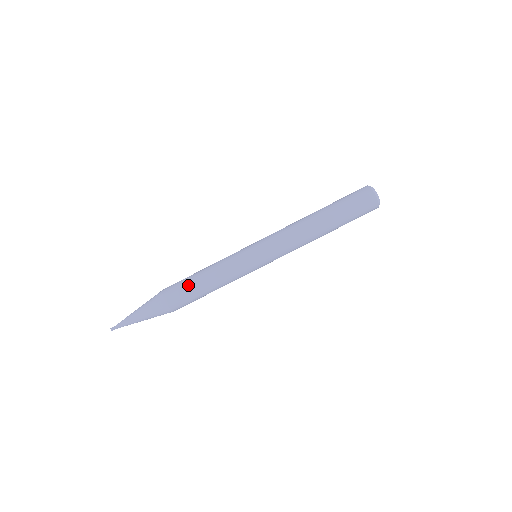
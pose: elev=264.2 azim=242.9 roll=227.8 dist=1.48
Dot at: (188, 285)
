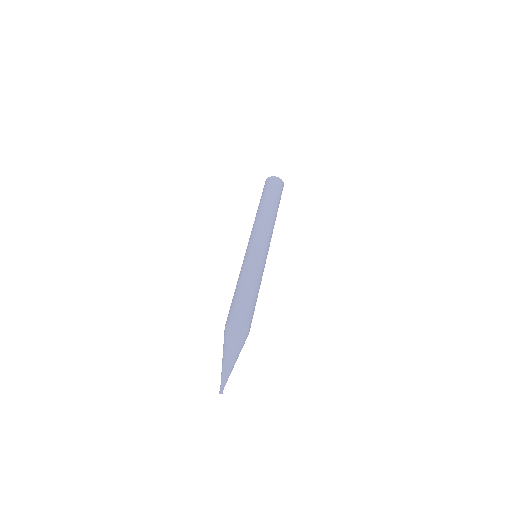
Dot at: (234, 301)
